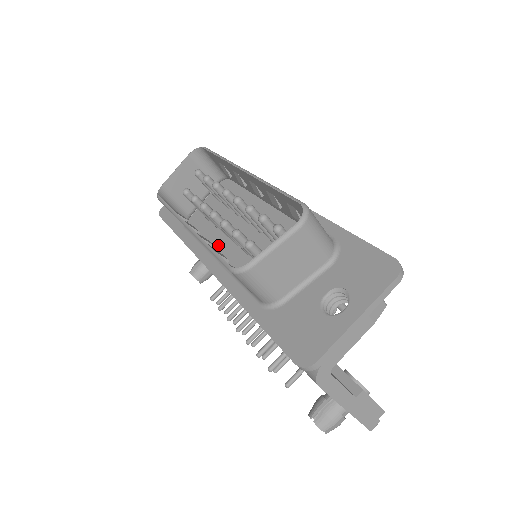
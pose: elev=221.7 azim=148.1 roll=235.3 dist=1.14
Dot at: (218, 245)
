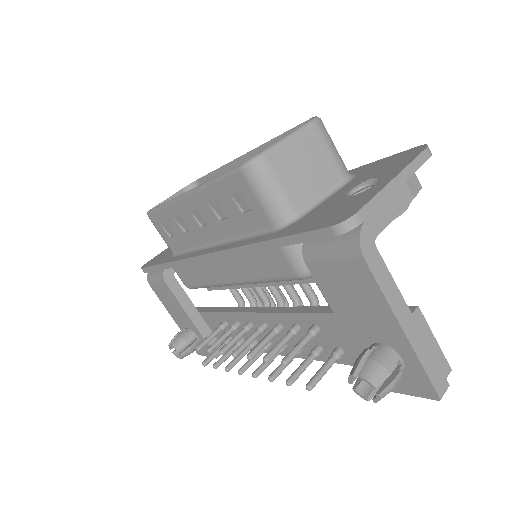
Dot at: occluded
